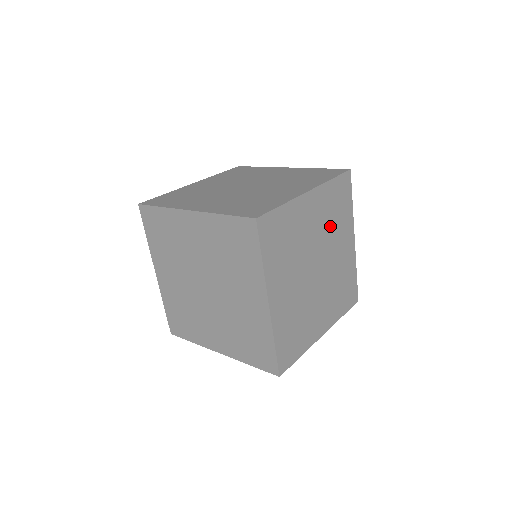
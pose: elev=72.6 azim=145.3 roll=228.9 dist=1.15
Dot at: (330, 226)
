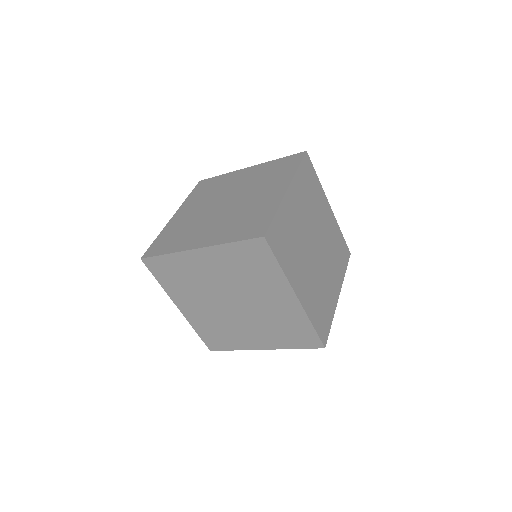
Dot at: (311, 207)
